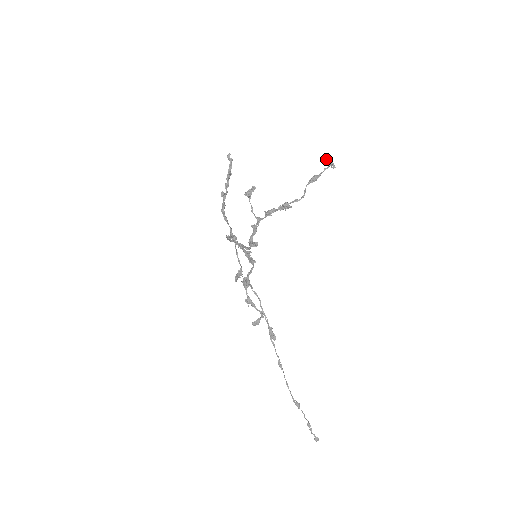
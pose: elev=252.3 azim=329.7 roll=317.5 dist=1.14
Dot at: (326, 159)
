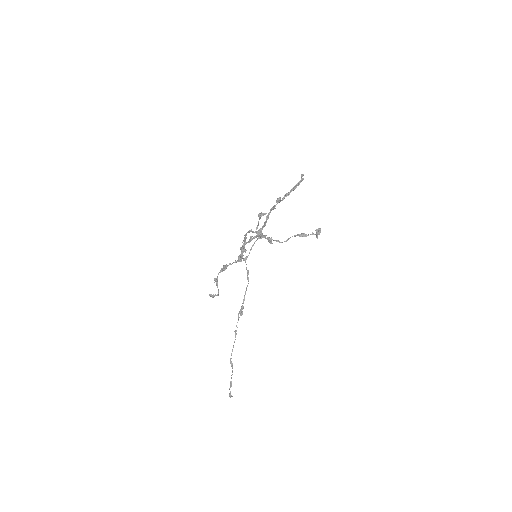
Dot at: (318, 228)
